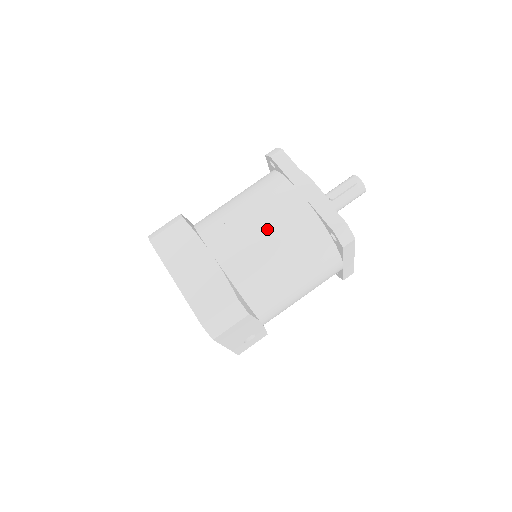
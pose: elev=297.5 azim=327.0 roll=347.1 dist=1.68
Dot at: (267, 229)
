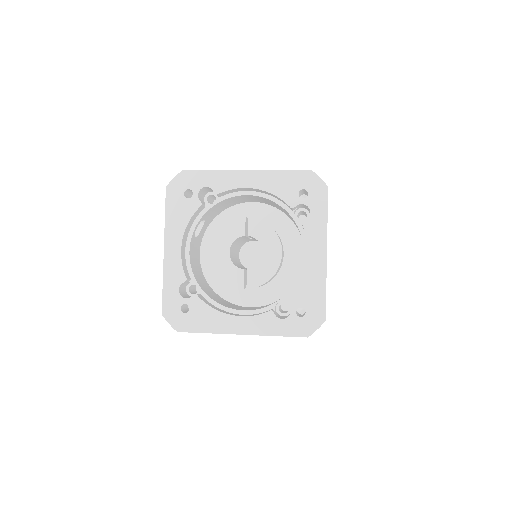
Dot at: occluded
